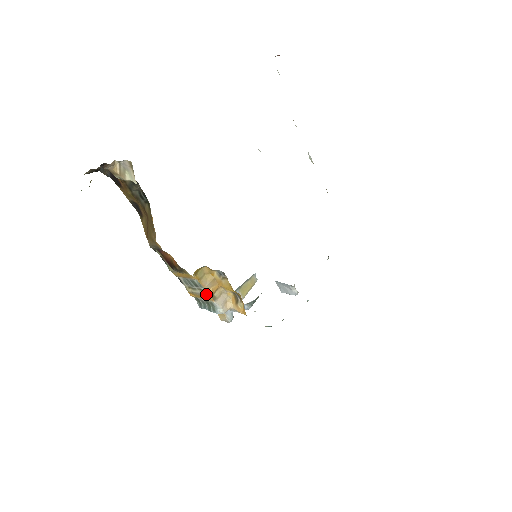
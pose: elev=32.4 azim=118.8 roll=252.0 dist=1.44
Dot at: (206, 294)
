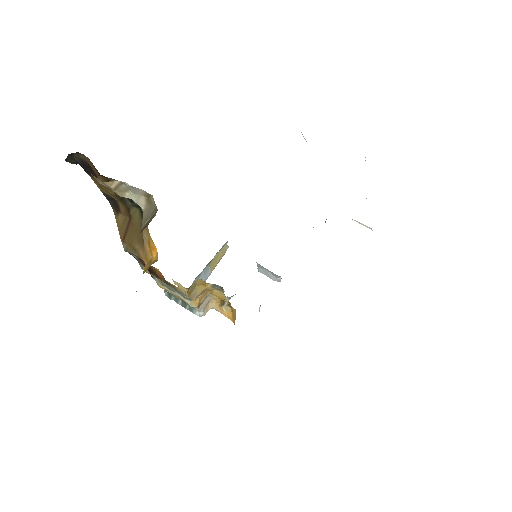
Dot at: (191, 303)
